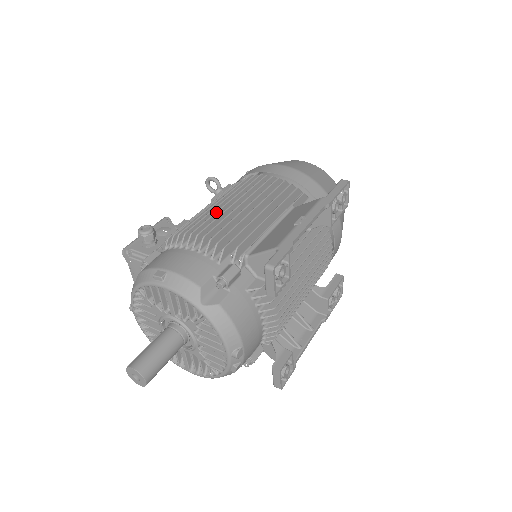
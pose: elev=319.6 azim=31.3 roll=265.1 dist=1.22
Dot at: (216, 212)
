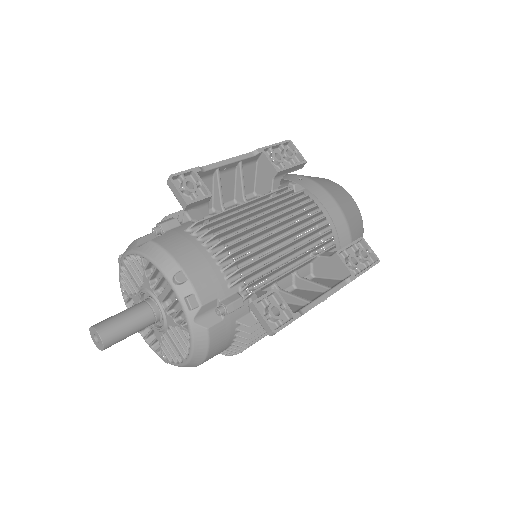
Dot at: occluded
